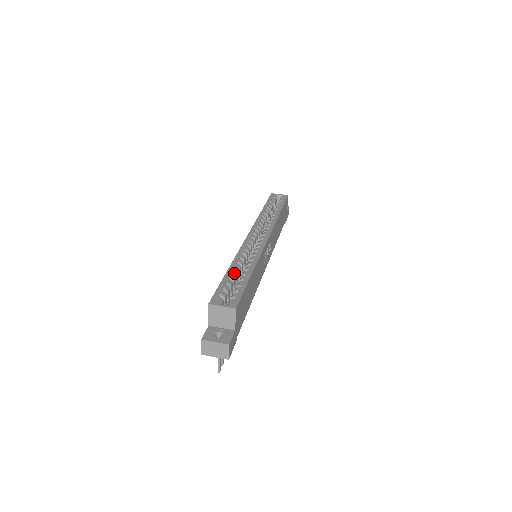
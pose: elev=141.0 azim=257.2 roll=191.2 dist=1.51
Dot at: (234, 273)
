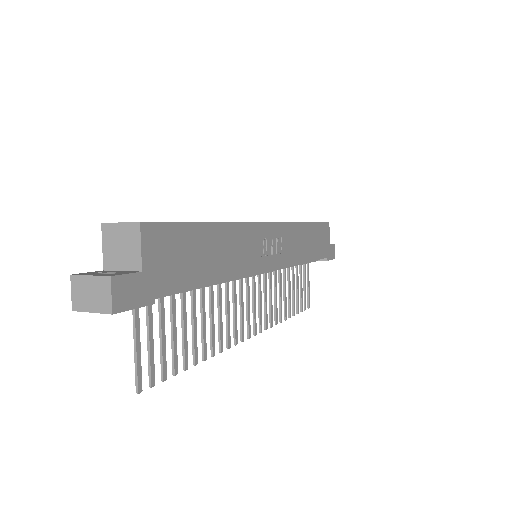
Dot at: occluded
